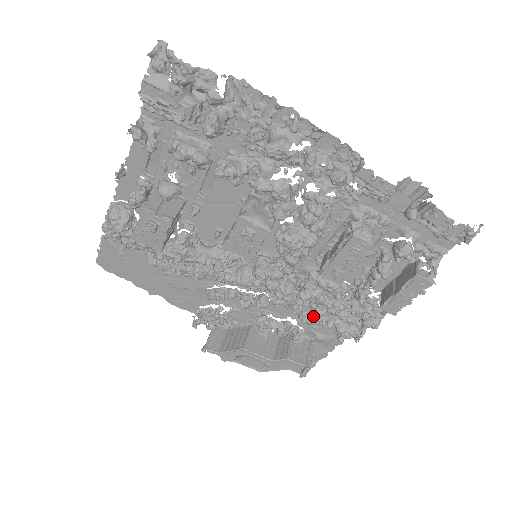
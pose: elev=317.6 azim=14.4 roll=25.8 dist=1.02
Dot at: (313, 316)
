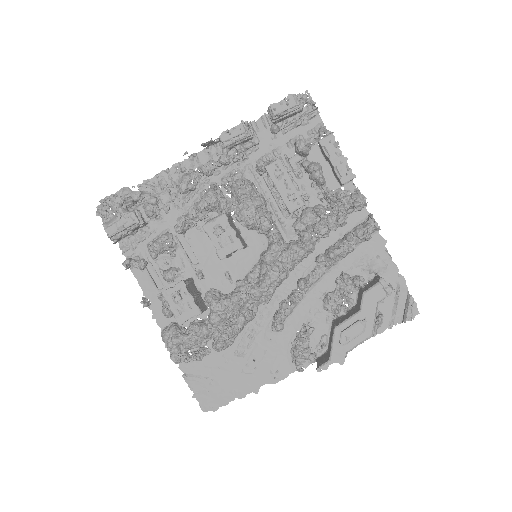
Dot at: (334, 248)
